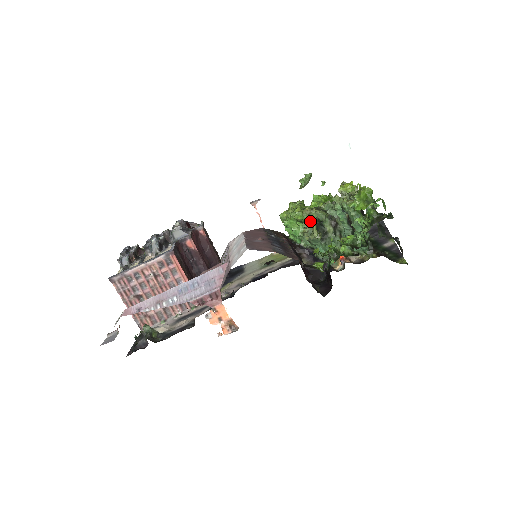
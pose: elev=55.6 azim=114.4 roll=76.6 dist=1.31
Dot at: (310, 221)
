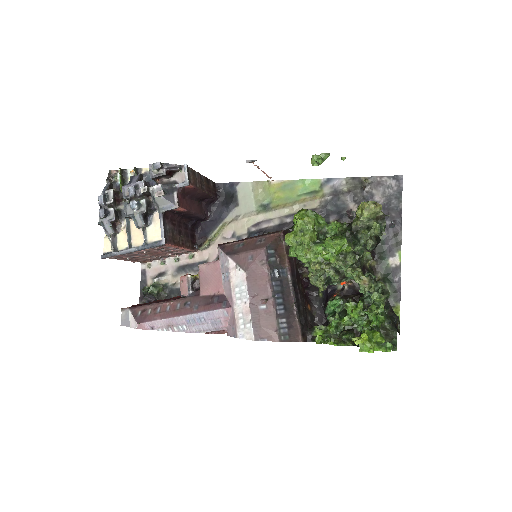
Dot at: (318, 272)
